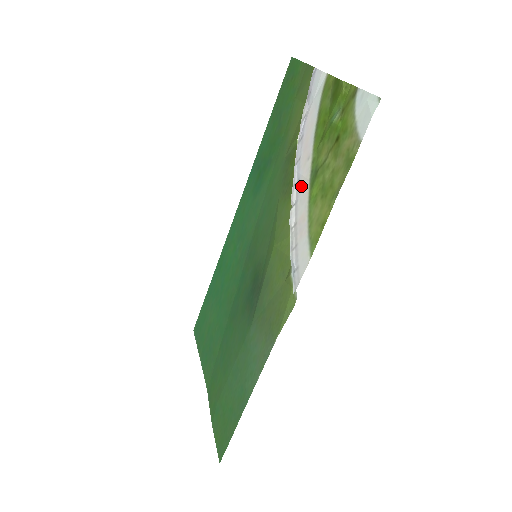
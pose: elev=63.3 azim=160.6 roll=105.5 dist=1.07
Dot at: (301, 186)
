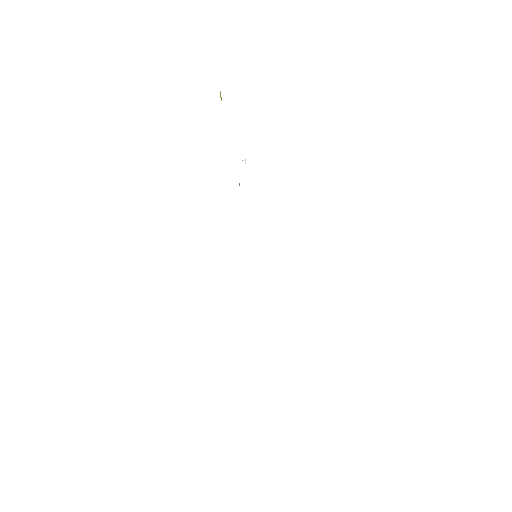
Dot at: occluded
